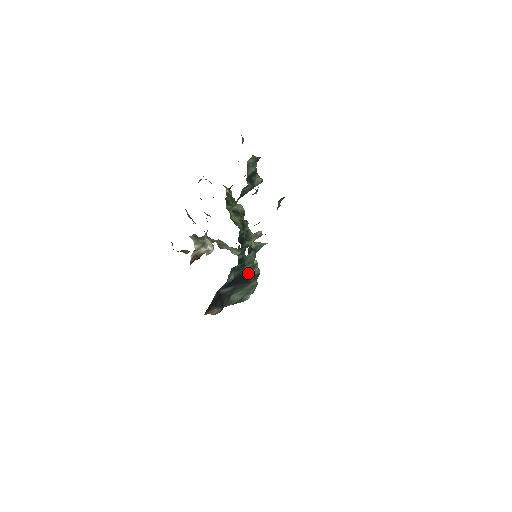
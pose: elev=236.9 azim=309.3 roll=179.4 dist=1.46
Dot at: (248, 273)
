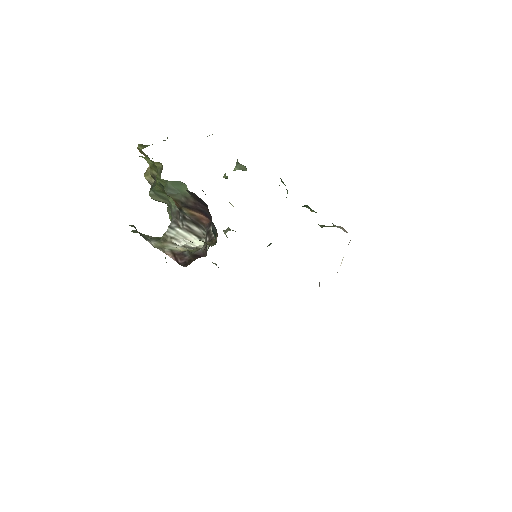
Dot at: occluded
